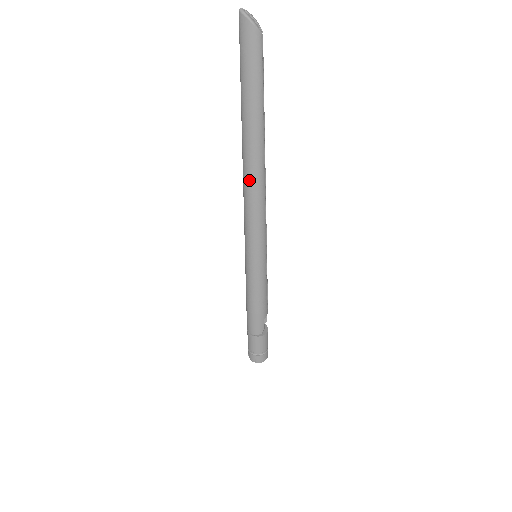
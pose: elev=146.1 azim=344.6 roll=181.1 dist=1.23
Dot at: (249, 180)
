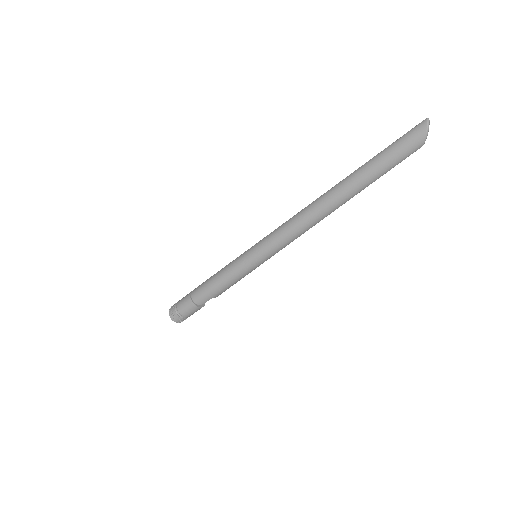
Dot at: (313, 212)
